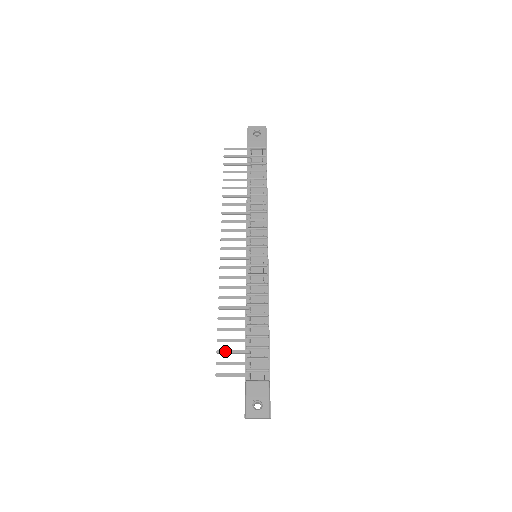
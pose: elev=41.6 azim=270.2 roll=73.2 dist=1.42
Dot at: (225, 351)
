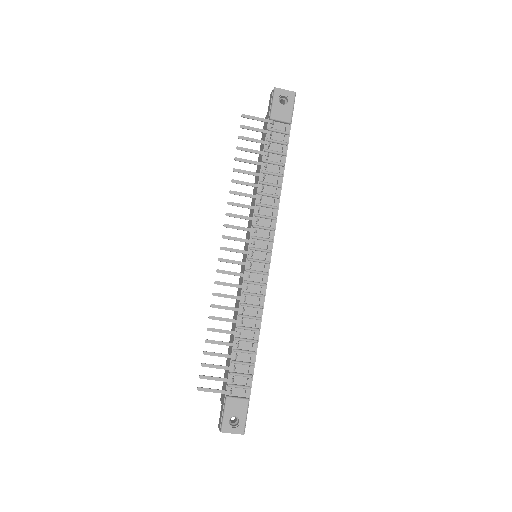
Dot at: (210, 365)
